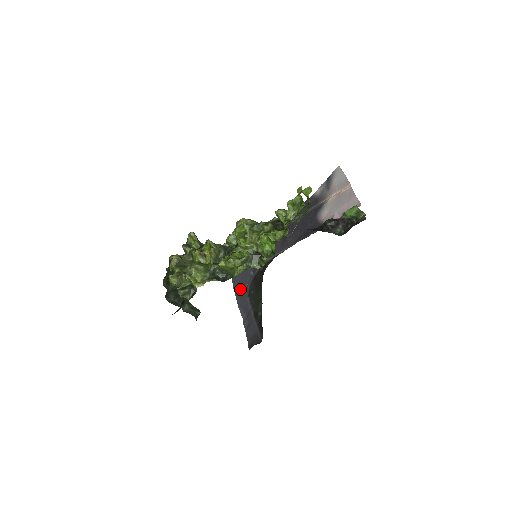
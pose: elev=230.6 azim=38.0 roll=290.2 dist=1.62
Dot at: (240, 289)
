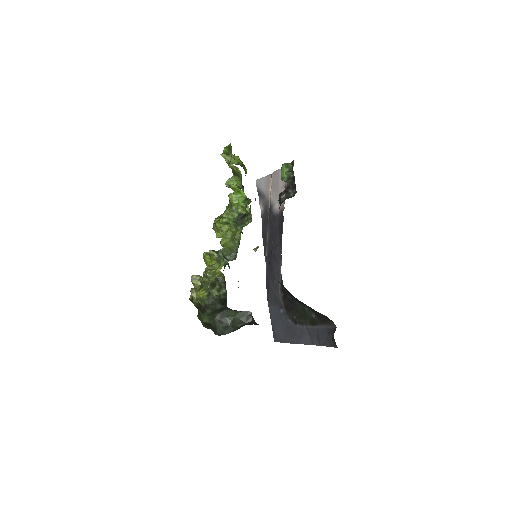
Dot at: (287, 333)
